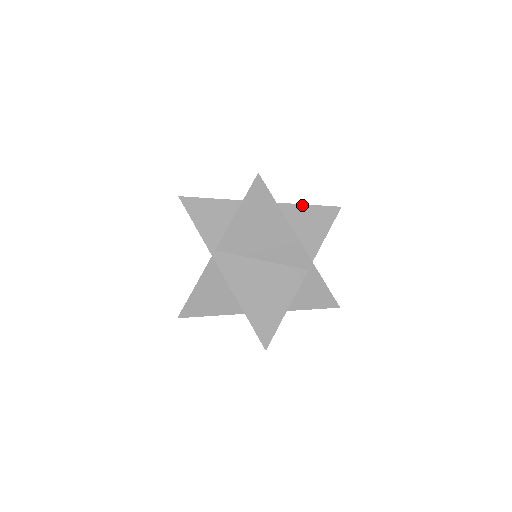
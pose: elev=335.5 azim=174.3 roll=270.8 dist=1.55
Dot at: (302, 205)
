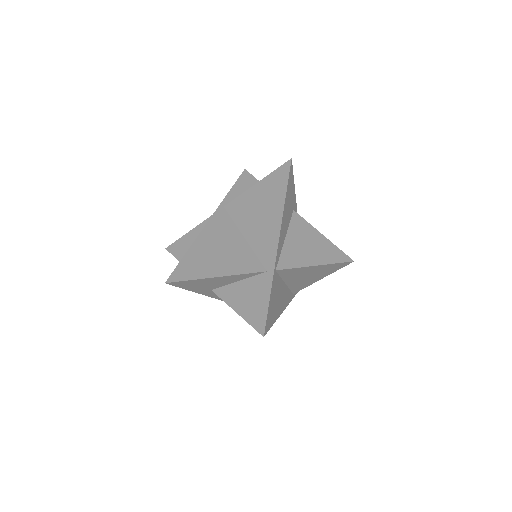
Dot at: (321, 234)
